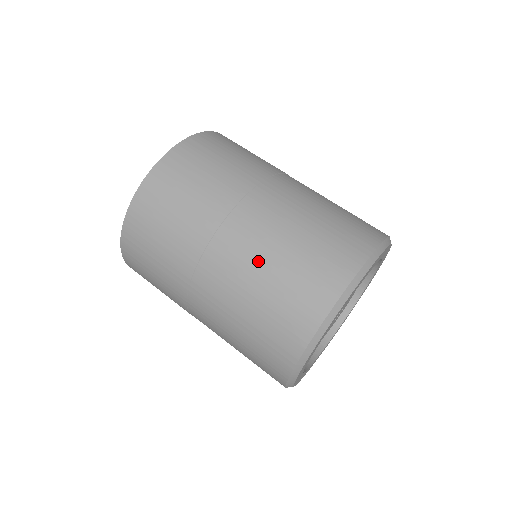
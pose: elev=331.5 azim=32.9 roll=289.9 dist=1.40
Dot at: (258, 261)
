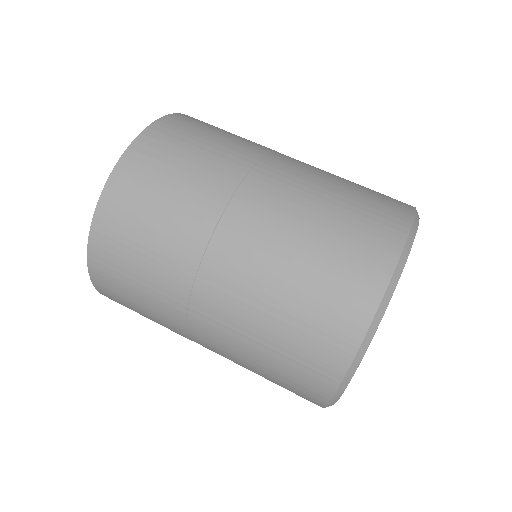
Dot at: (273, 263)
